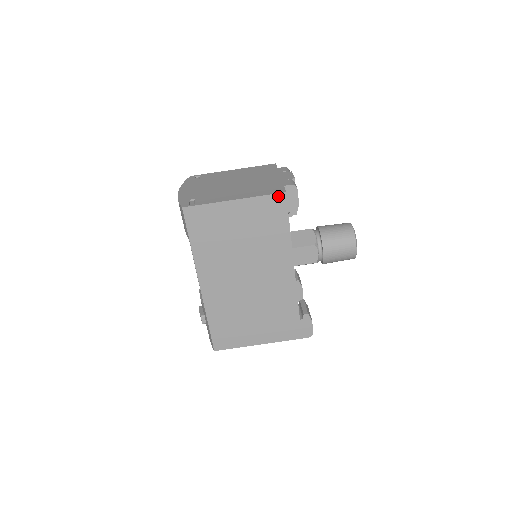
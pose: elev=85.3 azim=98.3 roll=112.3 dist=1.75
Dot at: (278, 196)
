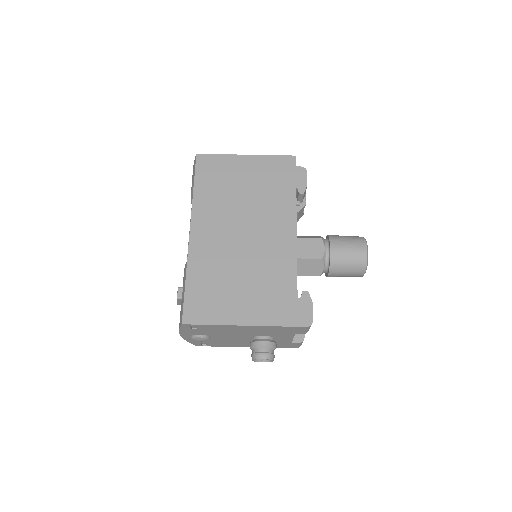
Dot at: (288, 158)
